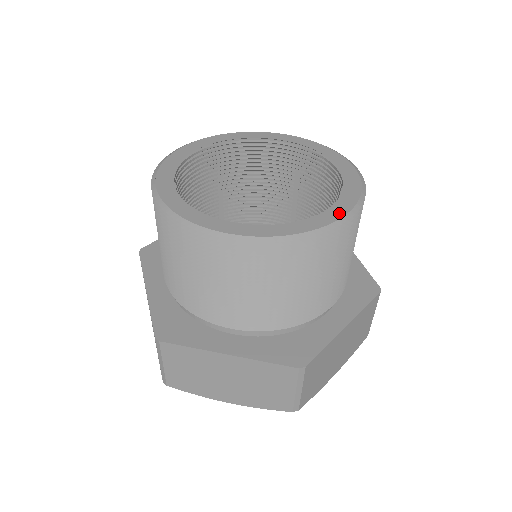
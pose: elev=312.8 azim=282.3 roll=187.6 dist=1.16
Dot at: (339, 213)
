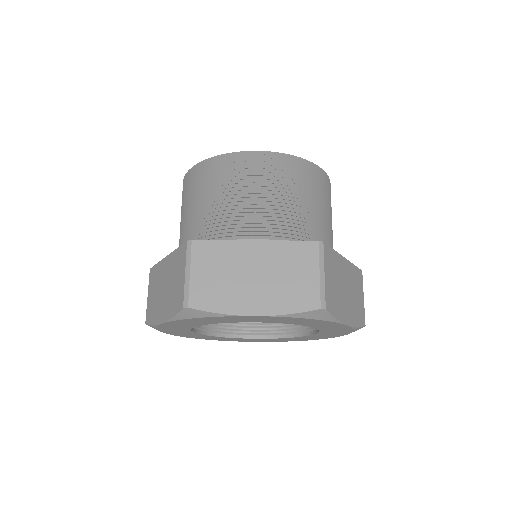
Dot at: occluded
